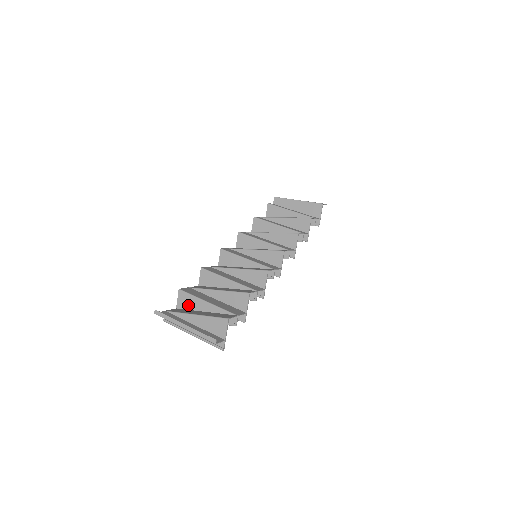
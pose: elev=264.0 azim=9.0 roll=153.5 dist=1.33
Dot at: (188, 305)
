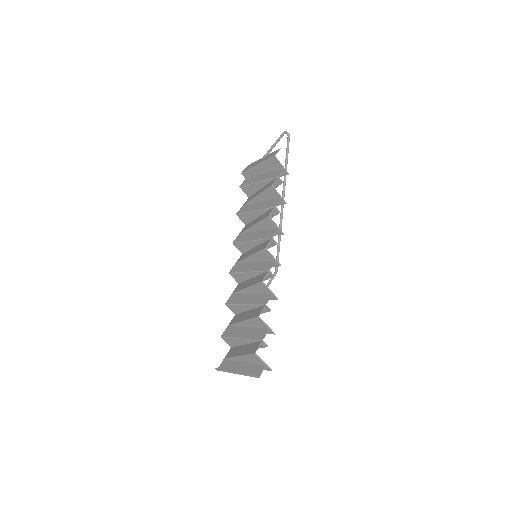
Dot at: (234, 344)
